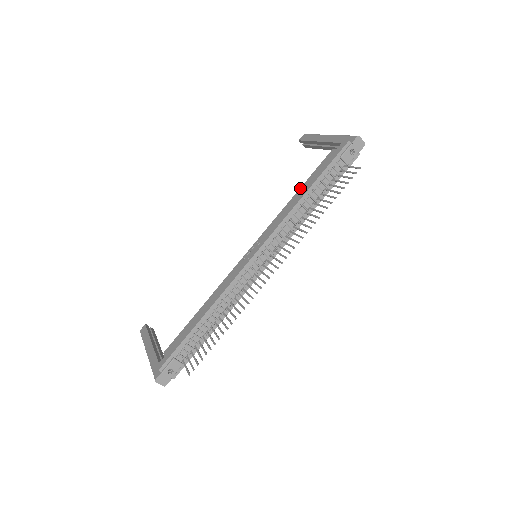
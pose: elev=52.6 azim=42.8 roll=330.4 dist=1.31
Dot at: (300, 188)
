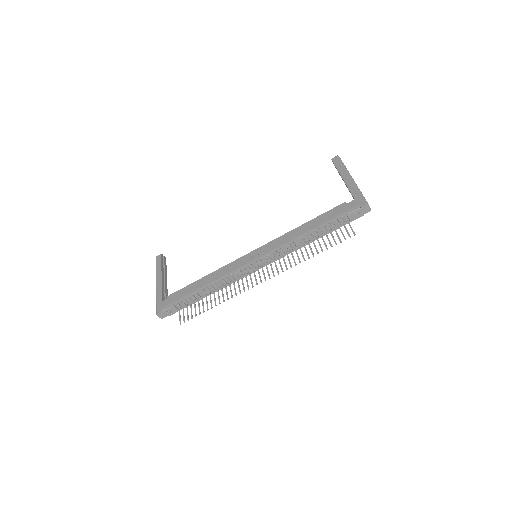
Dot at: (308, 222)
